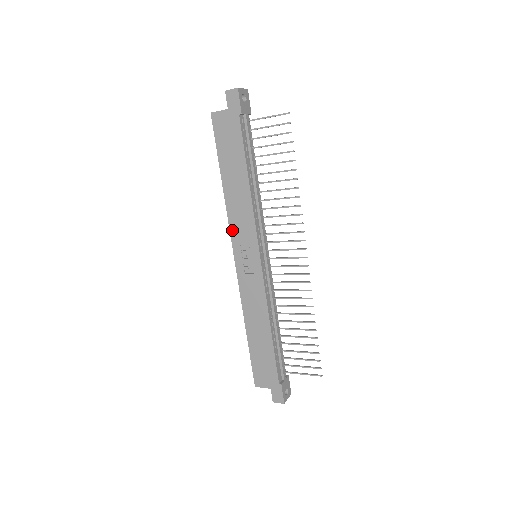
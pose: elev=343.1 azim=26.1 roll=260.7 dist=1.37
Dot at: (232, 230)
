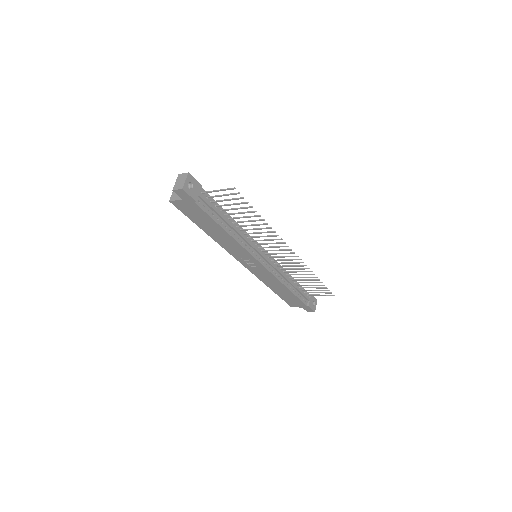
Dot at: (230, 253)
